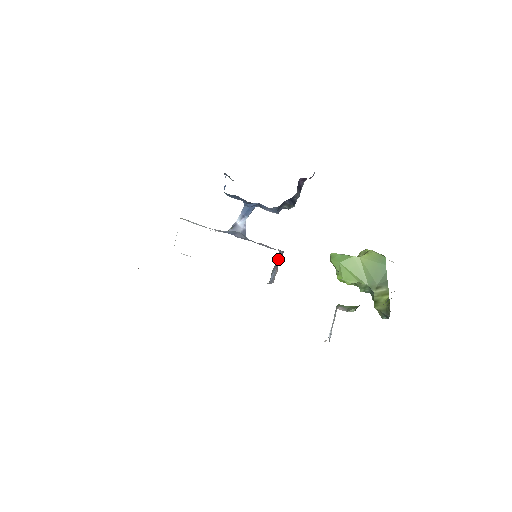
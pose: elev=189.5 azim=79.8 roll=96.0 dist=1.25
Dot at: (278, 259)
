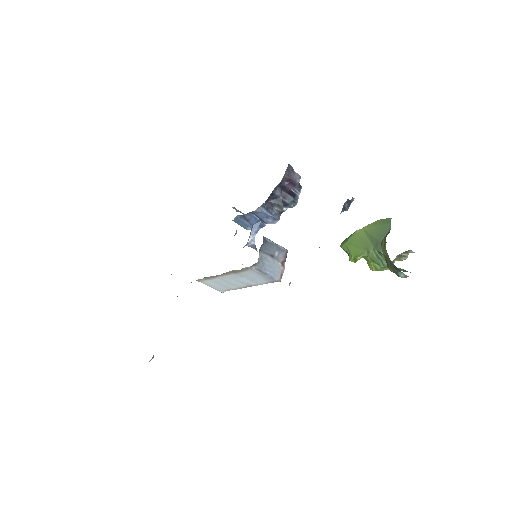
Dot at: (272, 250)
